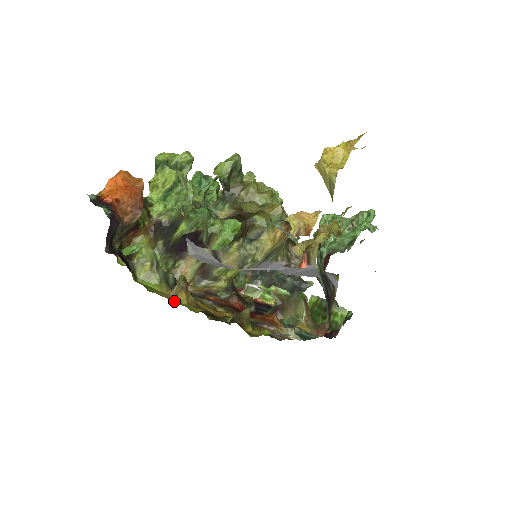
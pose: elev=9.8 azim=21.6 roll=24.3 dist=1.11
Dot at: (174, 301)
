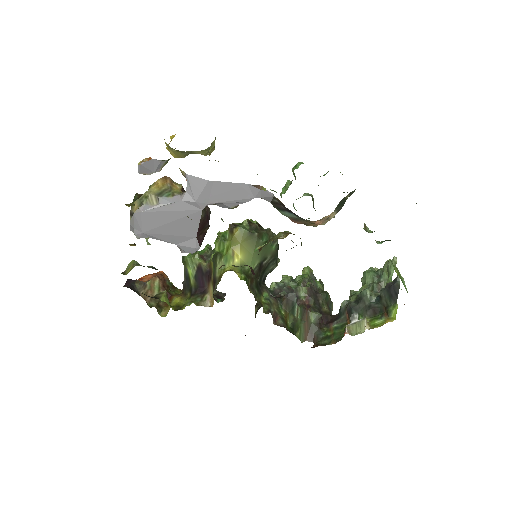
Dot at: occluded
